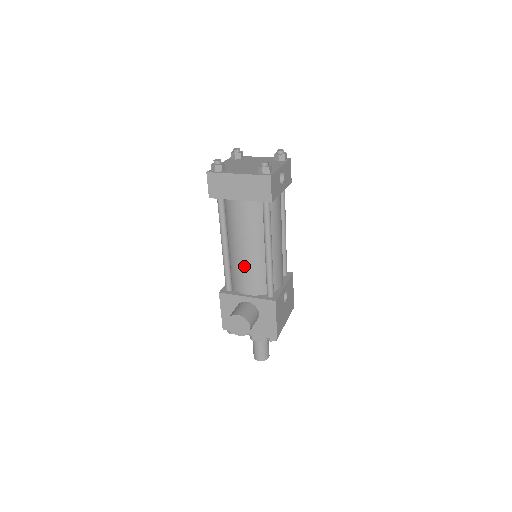
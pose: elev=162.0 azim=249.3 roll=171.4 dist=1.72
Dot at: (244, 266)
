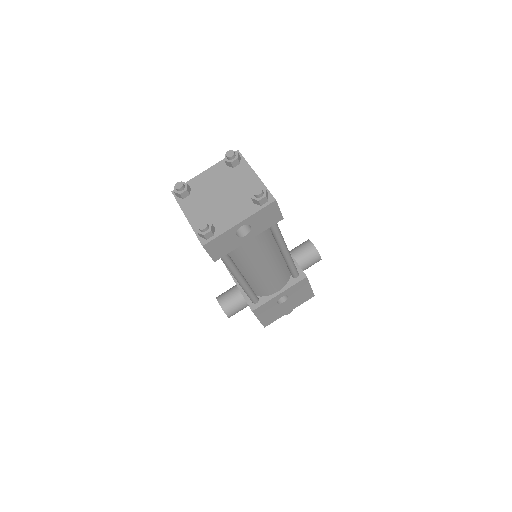
Dot at: occluded
